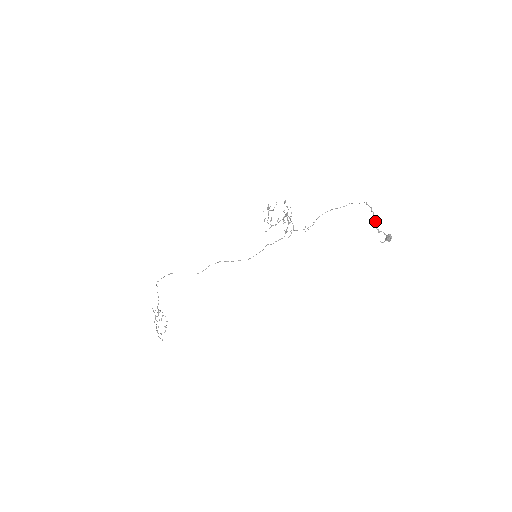
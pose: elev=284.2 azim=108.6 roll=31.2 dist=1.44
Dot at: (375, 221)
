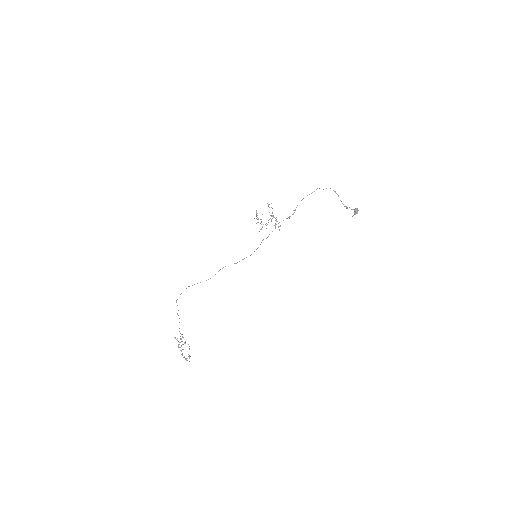
Dot at: (341, 201)
